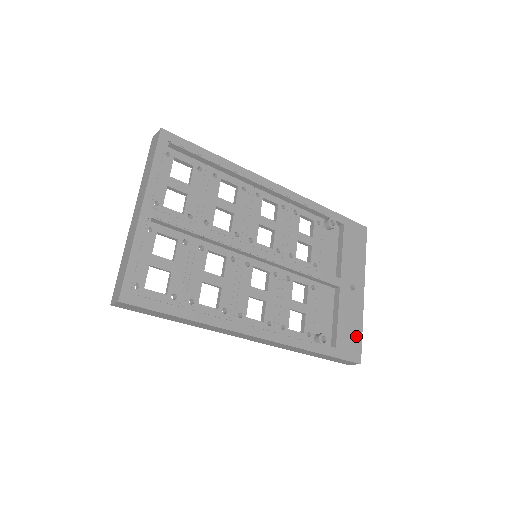
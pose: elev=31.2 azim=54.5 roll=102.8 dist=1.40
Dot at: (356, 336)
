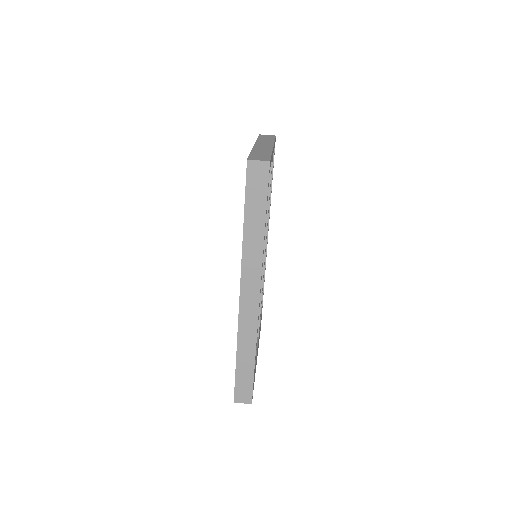
Dot at: occluded
